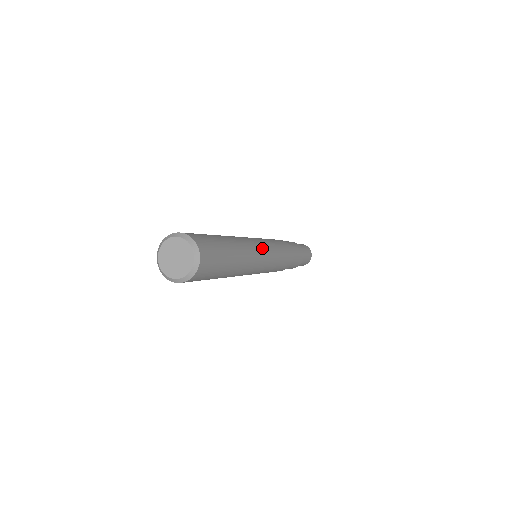
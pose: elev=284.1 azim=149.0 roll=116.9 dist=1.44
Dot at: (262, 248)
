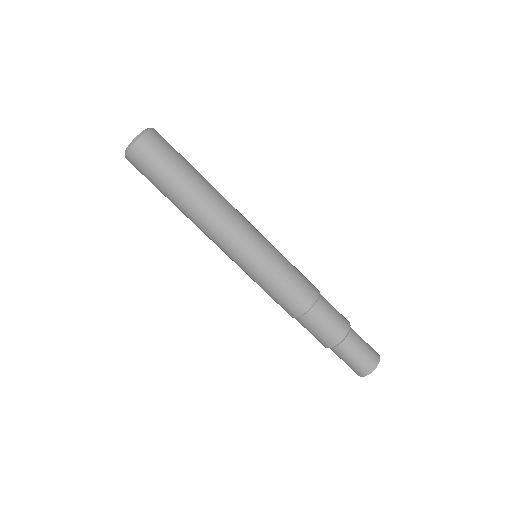
Dot at: (249, 229)
